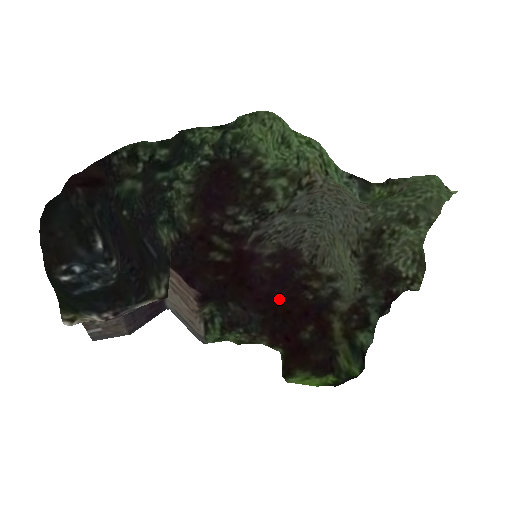
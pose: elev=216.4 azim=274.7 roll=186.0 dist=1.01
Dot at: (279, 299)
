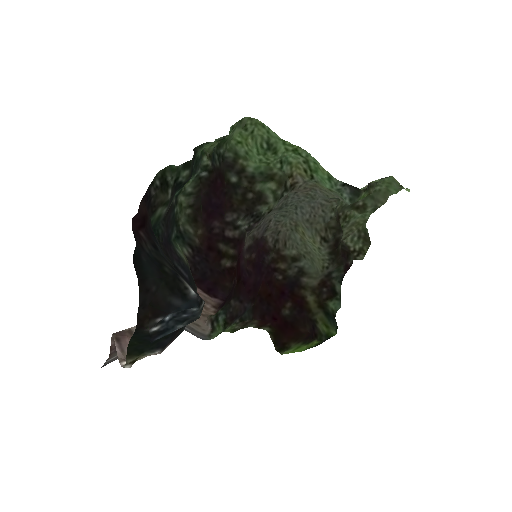
Dot at: (261, 285)
